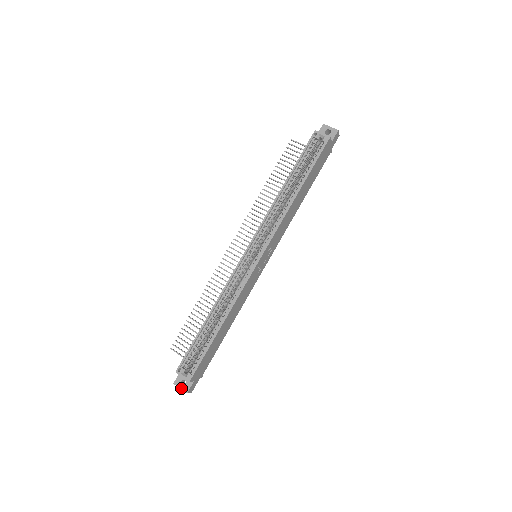
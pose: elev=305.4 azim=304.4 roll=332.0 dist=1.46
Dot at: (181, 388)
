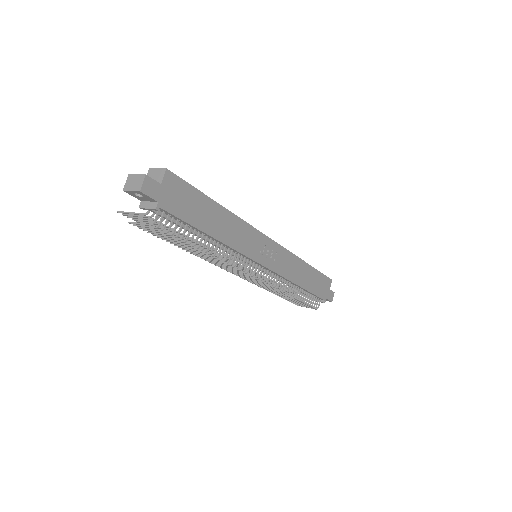
Dot at: (139, 175)
